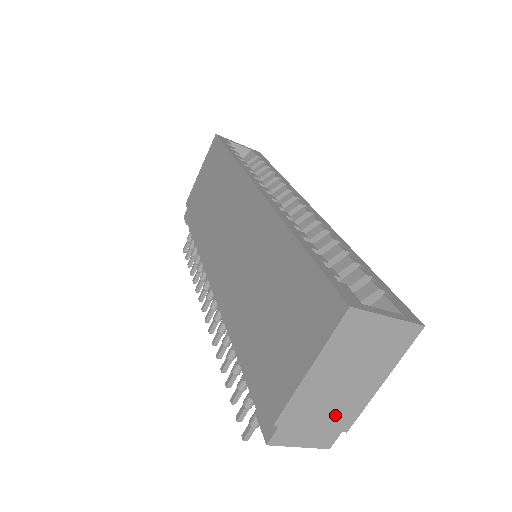
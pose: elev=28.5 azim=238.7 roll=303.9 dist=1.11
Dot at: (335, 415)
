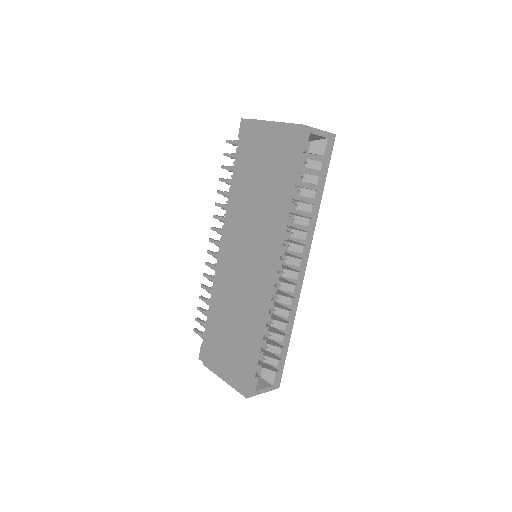
Dot at: occluded
